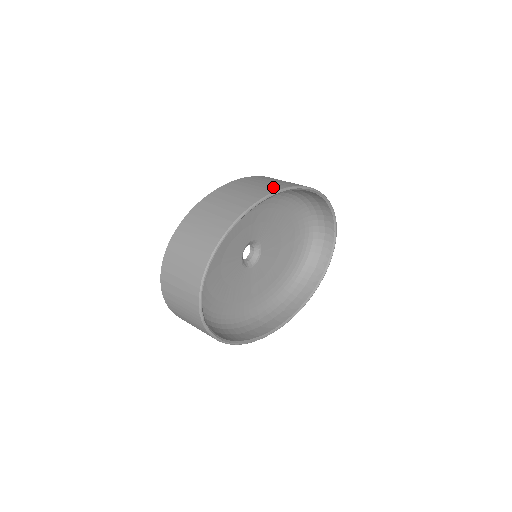
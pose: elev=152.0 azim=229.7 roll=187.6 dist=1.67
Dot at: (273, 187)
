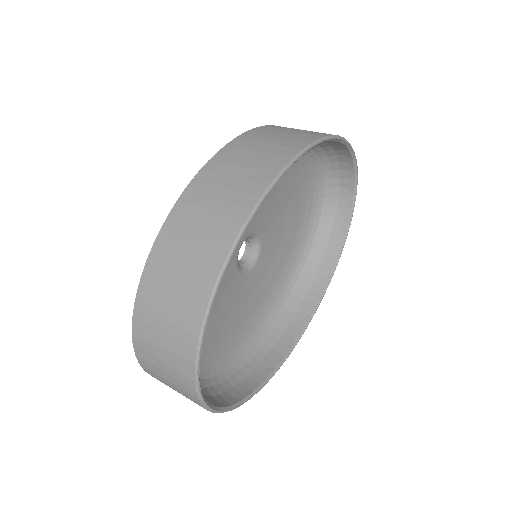
Dot at: (246, 196)
